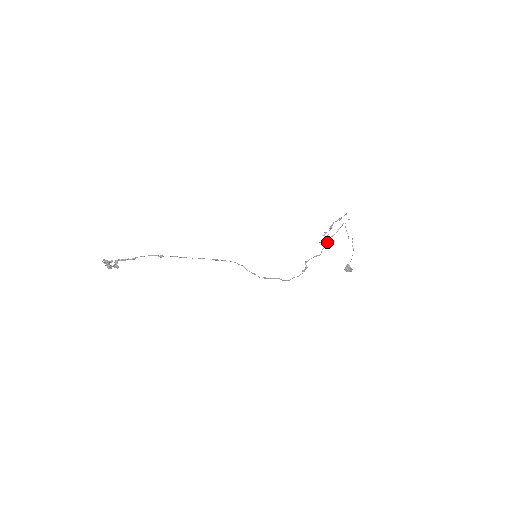
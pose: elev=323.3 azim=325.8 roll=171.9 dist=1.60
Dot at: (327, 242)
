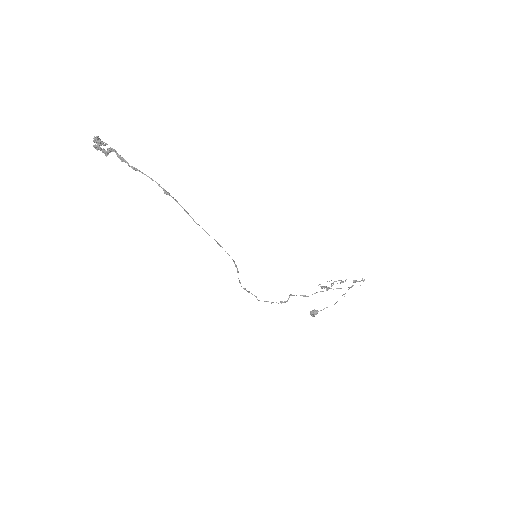
Dot at: occluded
